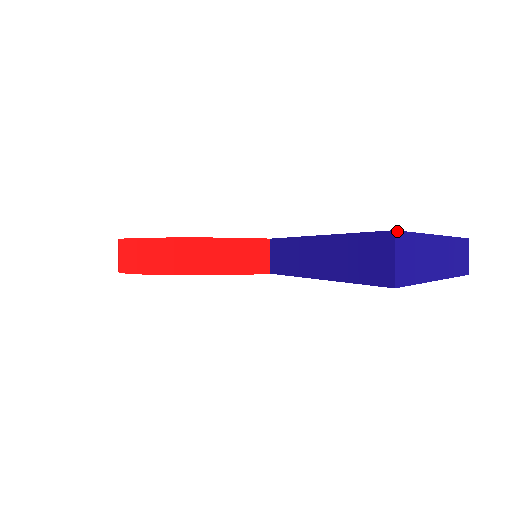
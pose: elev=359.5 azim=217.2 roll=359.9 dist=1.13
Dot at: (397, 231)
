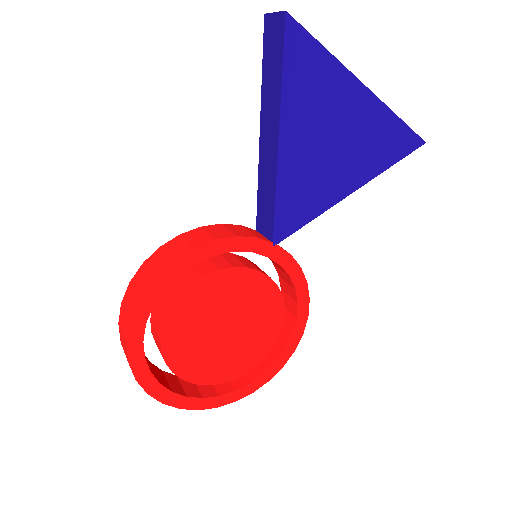
Dot at: (268, 17)
